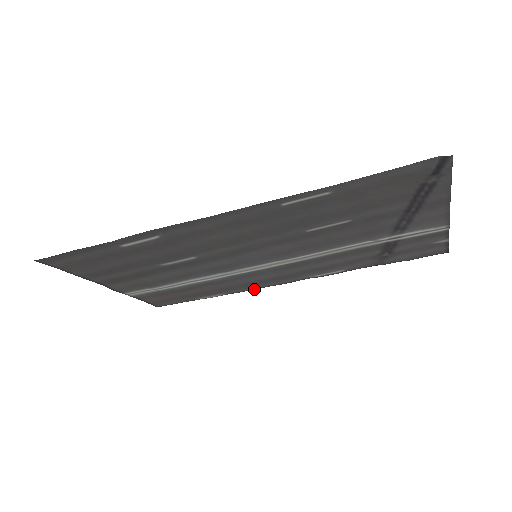
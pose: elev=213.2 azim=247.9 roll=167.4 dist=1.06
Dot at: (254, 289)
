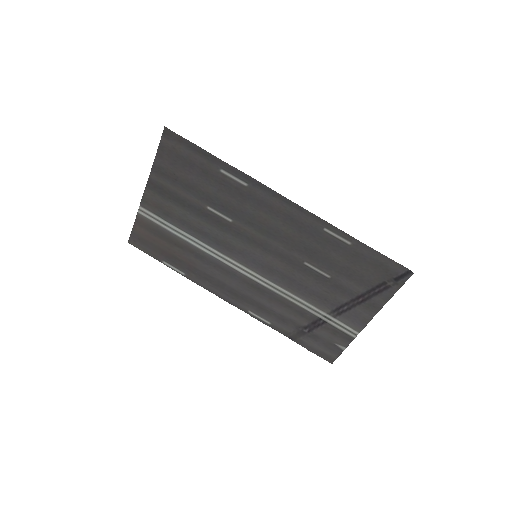
Dot at: (205, 288)
